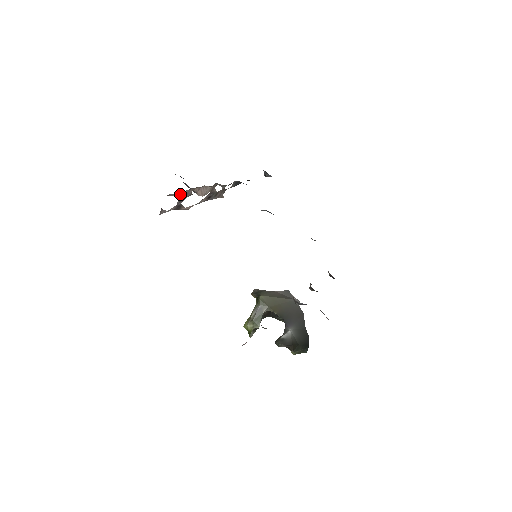
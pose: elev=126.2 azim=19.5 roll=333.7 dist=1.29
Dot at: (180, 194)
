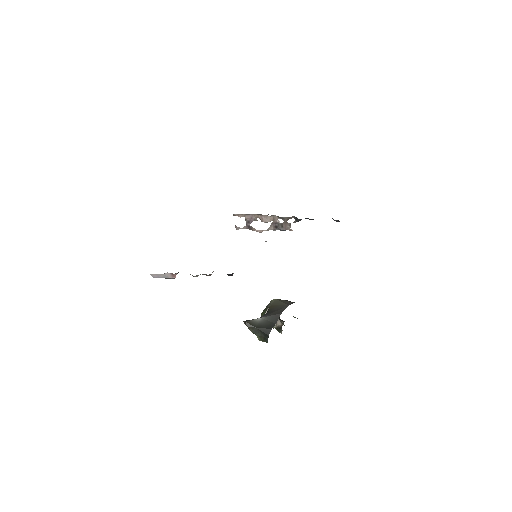
Dot at: (245, 217)
